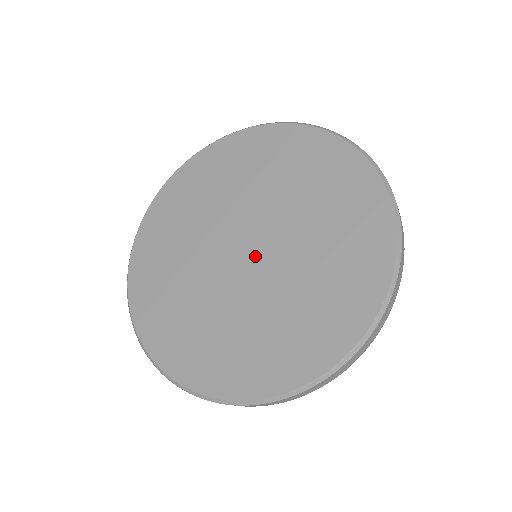
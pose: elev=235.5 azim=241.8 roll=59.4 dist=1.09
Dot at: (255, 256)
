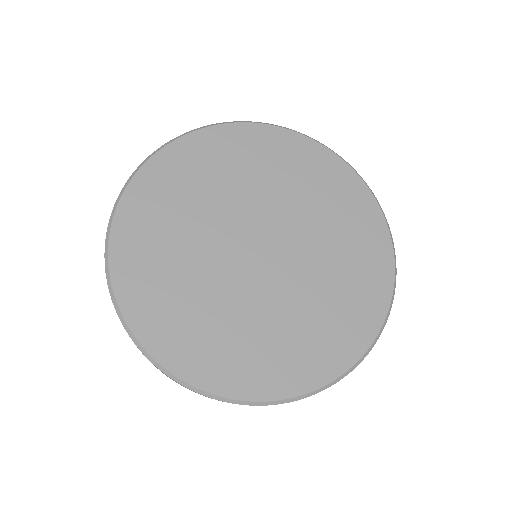
Dot at: (267, 261)
